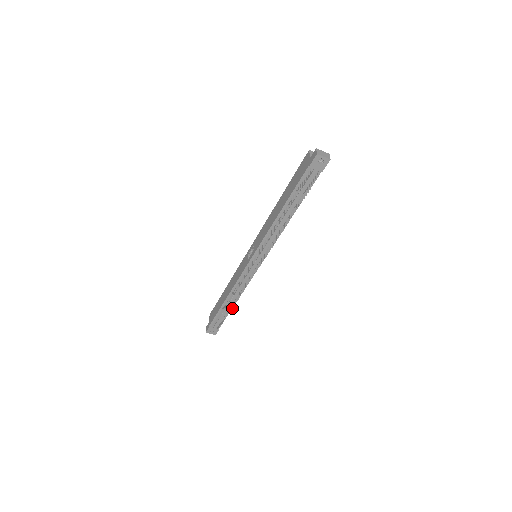
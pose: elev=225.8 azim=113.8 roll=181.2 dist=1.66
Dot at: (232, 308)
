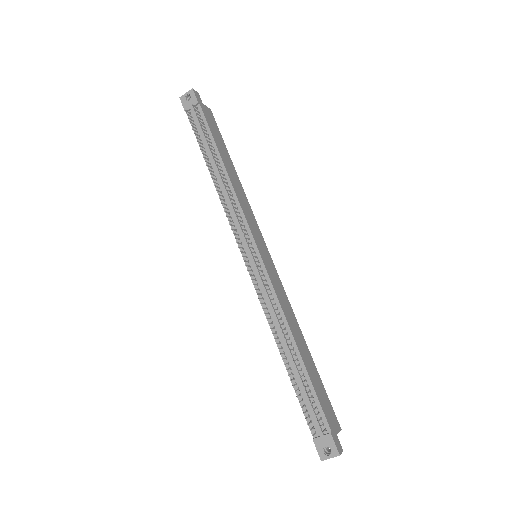
Dot at: (291, 356)
